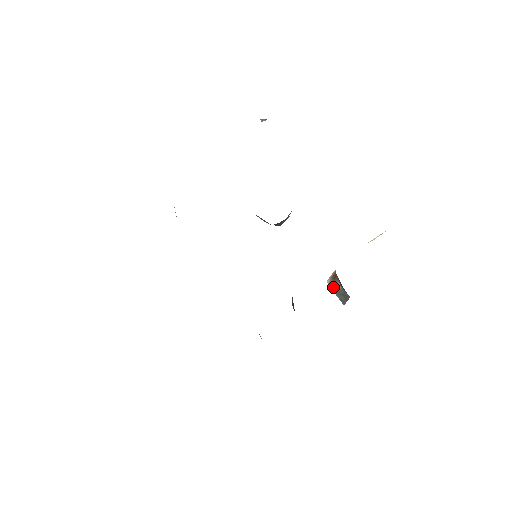
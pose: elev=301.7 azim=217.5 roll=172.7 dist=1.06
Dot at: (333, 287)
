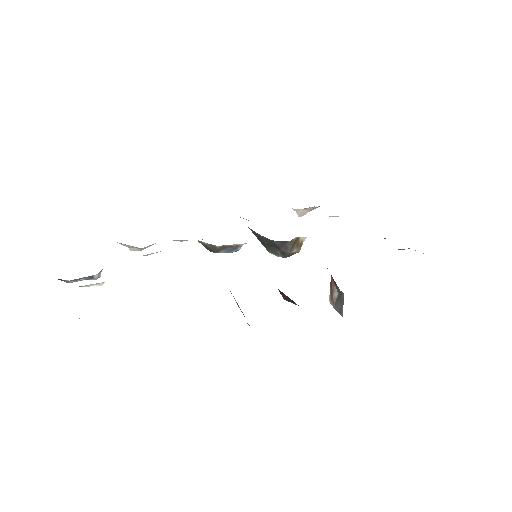
Dot at: (333, 300)
